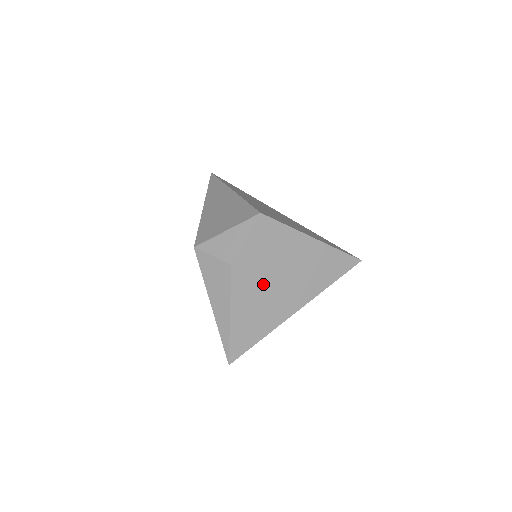
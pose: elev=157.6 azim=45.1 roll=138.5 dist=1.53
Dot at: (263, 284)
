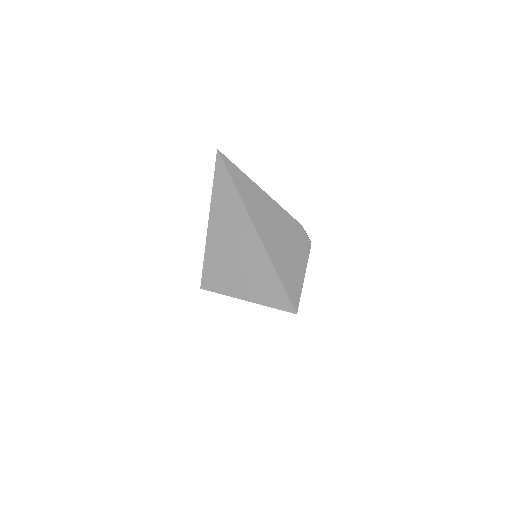
Dot at: occluded
